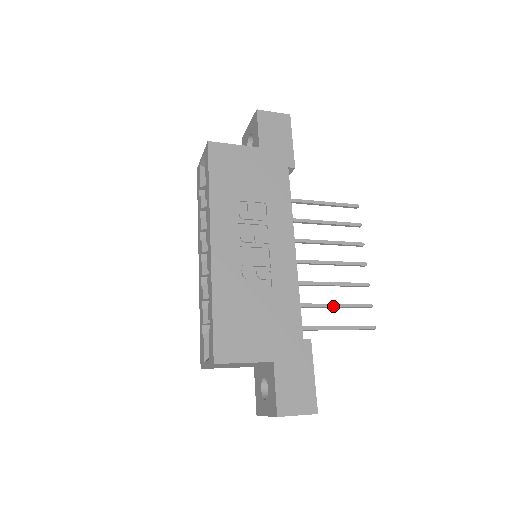
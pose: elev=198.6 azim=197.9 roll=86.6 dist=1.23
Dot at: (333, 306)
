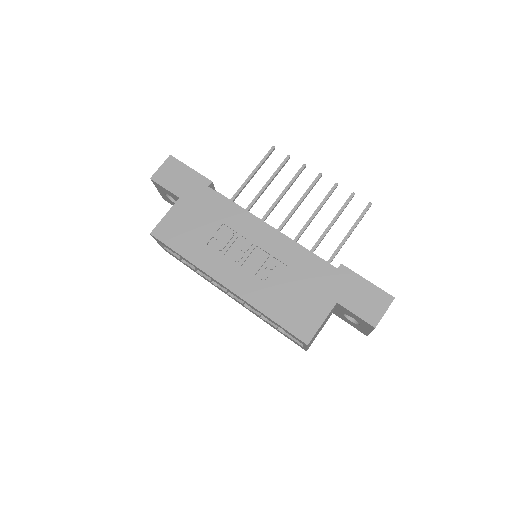
Dot at: (332, 224)
